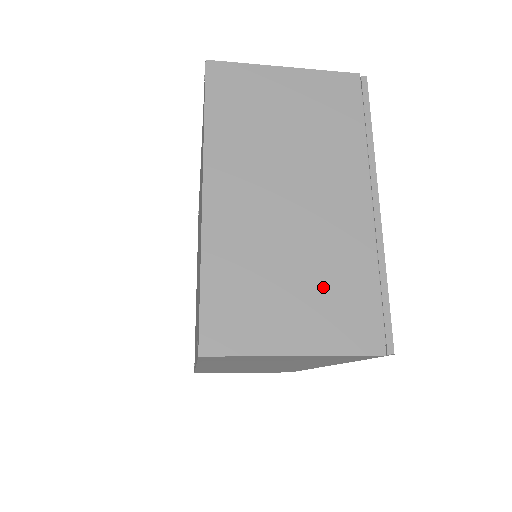
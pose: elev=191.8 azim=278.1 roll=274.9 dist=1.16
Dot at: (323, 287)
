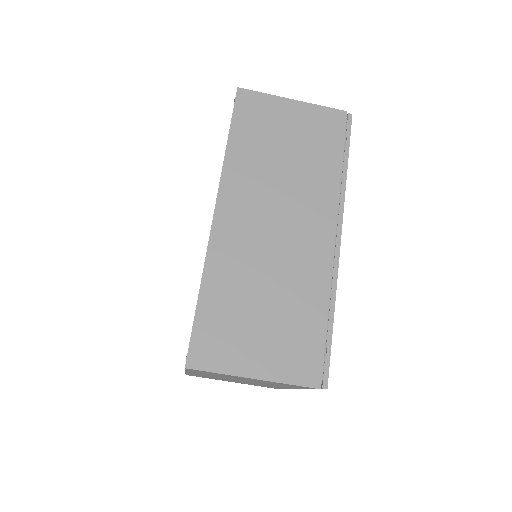
Dot at: occluded
